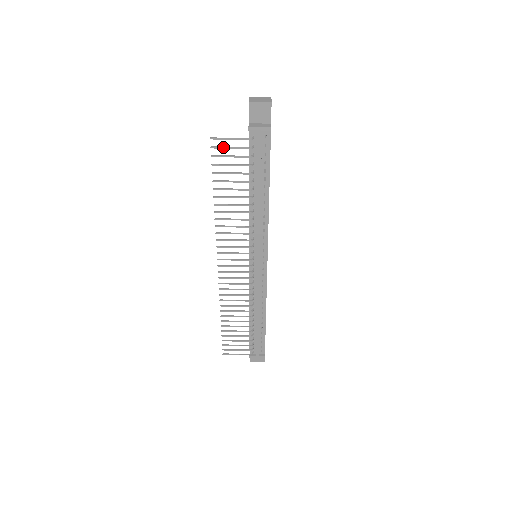
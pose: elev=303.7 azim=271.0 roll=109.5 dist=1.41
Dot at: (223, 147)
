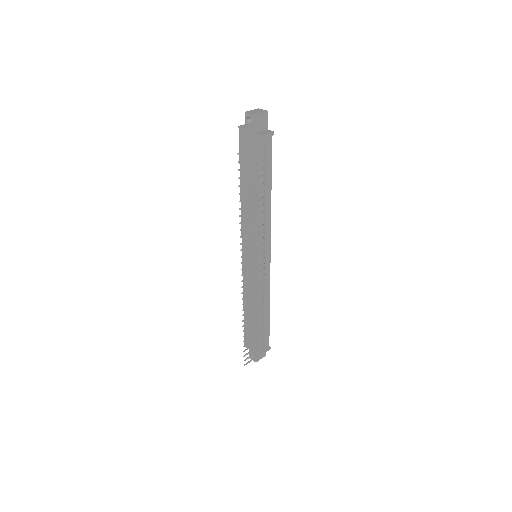
Dot at: (247, 159)
